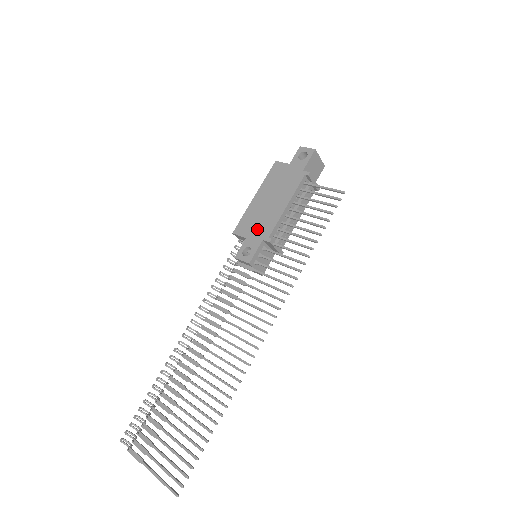
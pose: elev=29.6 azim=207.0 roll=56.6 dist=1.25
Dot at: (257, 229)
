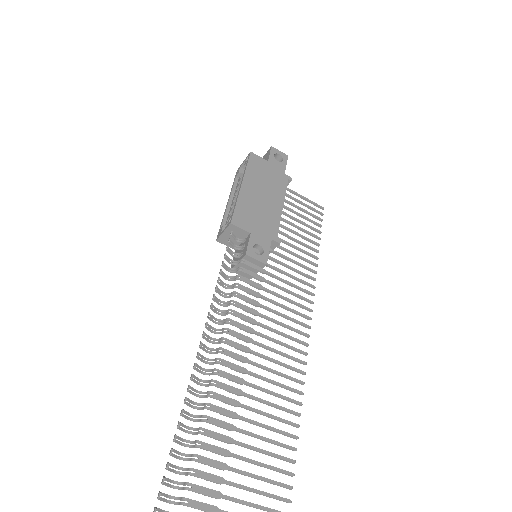
Dot at: (261, 225)
